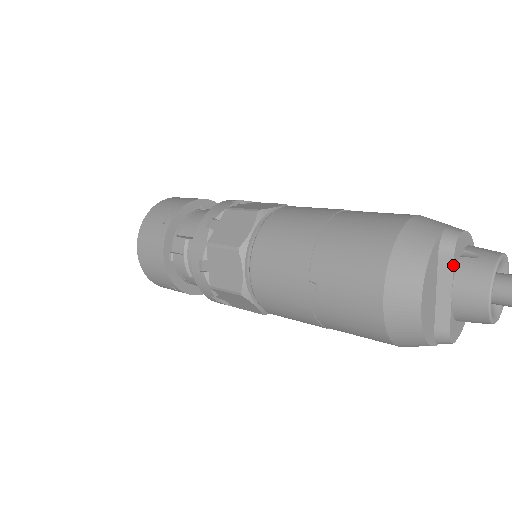
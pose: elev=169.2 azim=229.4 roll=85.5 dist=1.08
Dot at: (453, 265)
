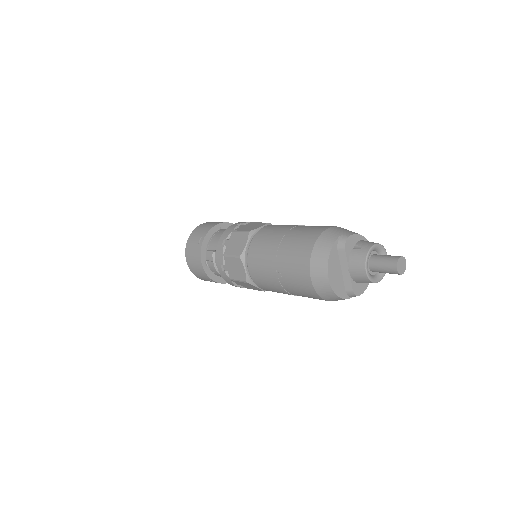
Dot at: (346, 255)
